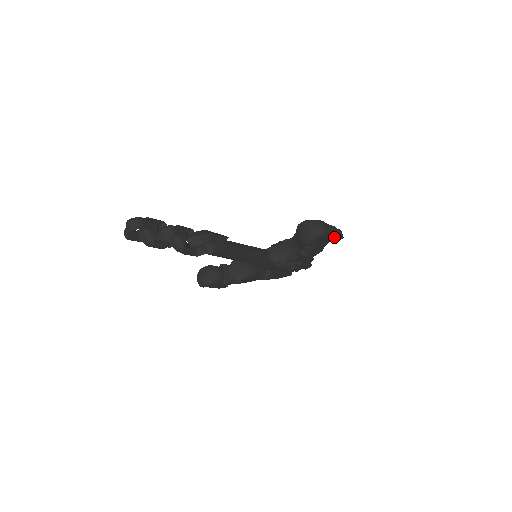
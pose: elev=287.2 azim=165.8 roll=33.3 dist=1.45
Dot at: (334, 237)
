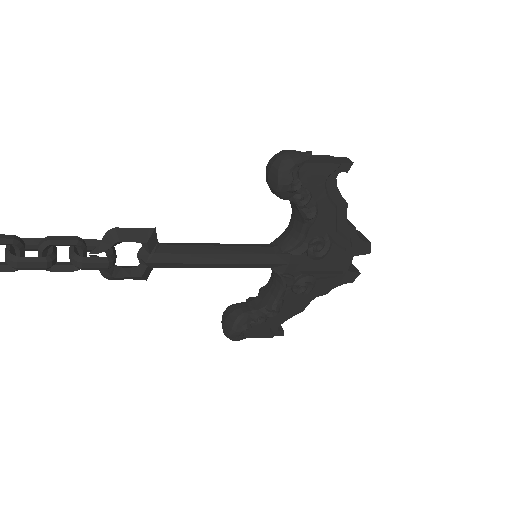
Dot at: (326, 164)
